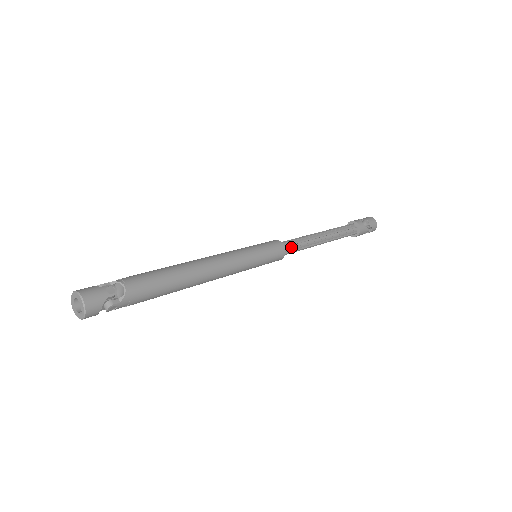
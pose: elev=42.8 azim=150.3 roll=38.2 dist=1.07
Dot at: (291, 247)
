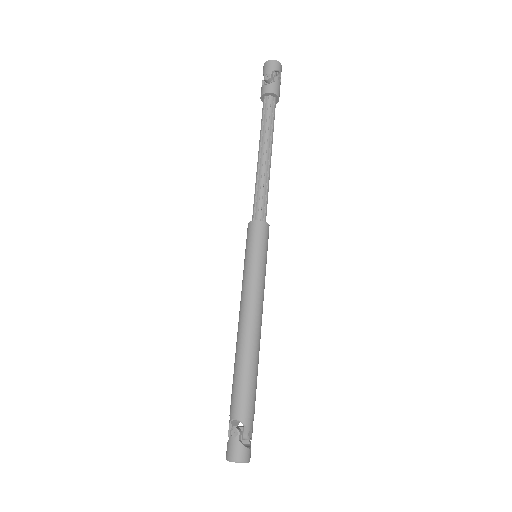
Dot at: (260, 209)
